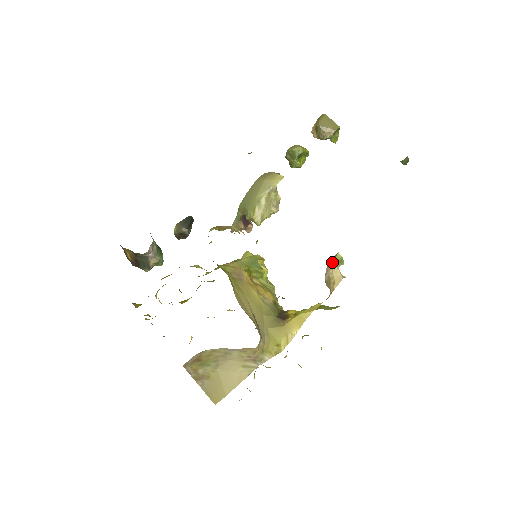
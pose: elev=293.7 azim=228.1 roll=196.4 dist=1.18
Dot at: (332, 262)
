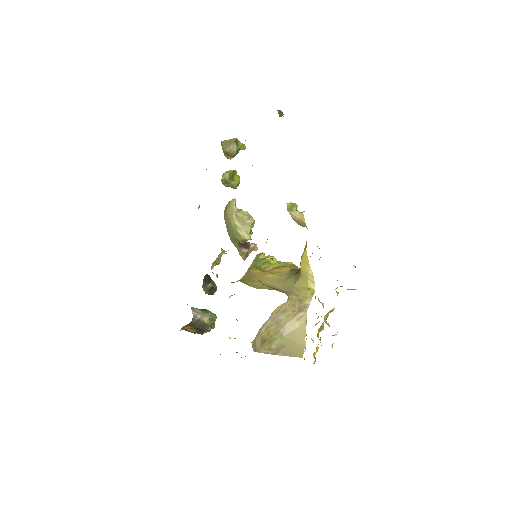
Dot at: occluded
